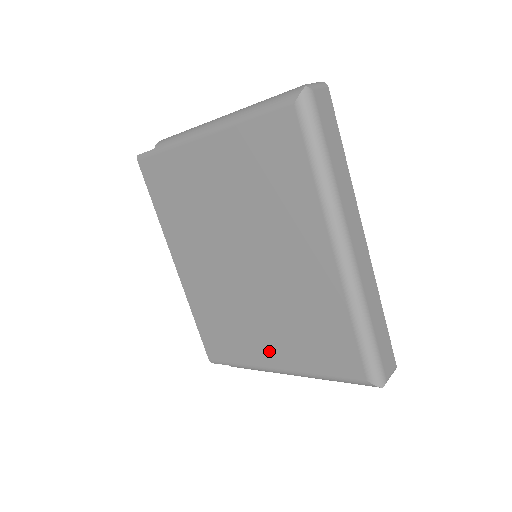
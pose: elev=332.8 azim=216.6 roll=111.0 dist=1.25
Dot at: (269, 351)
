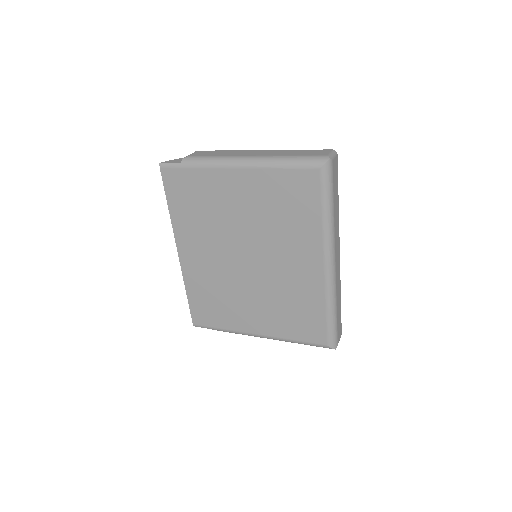
Dot at: (253, 322)
